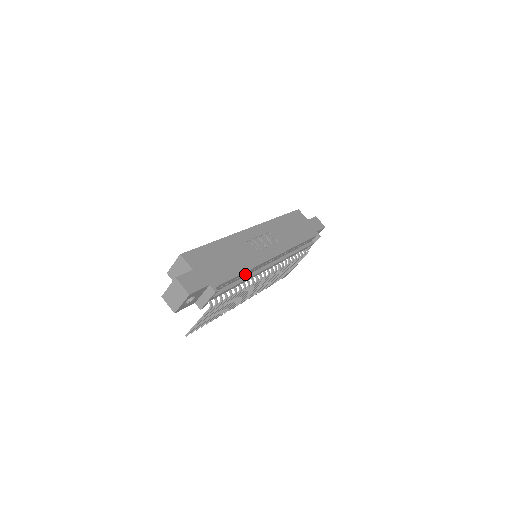
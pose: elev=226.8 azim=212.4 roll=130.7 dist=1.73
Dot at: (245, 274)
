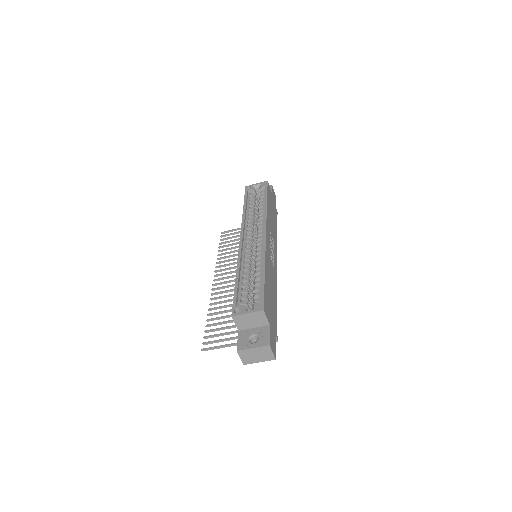
Dot at: occluded
